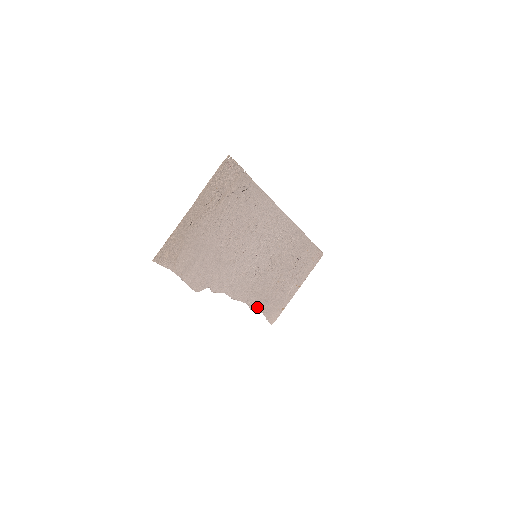
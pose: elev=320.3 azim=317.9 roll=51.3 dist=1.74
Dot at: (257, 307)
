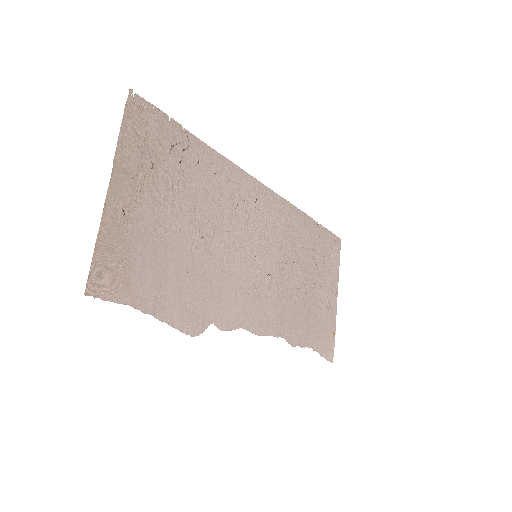
Dot at: (299, 340)
